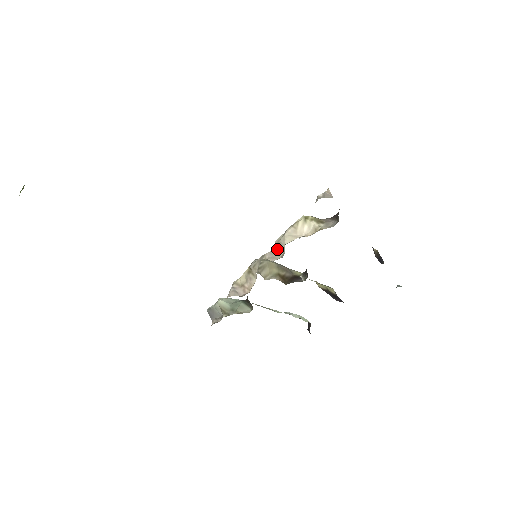
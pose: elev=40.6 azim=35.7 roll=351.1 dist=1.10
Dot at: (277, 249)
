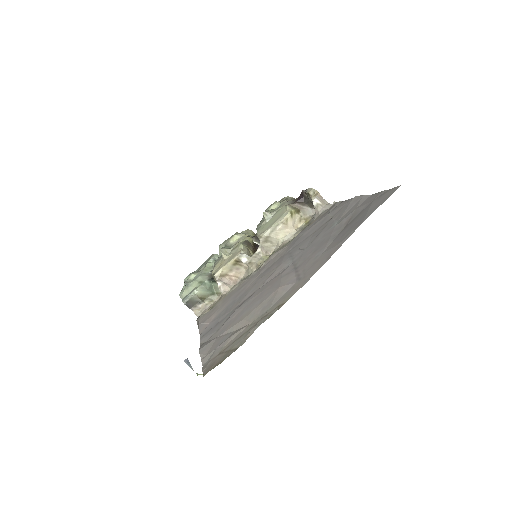
Dot at: (265, 241)
